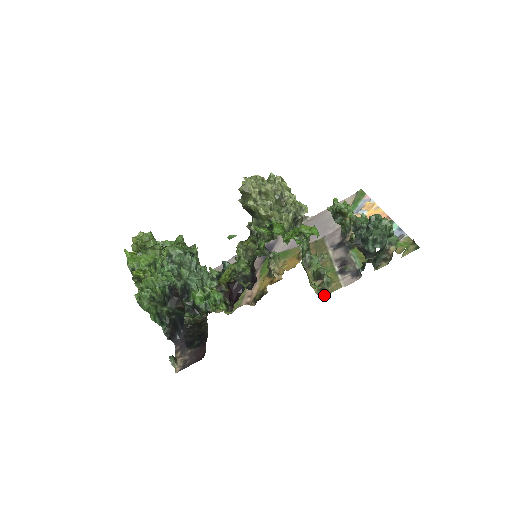
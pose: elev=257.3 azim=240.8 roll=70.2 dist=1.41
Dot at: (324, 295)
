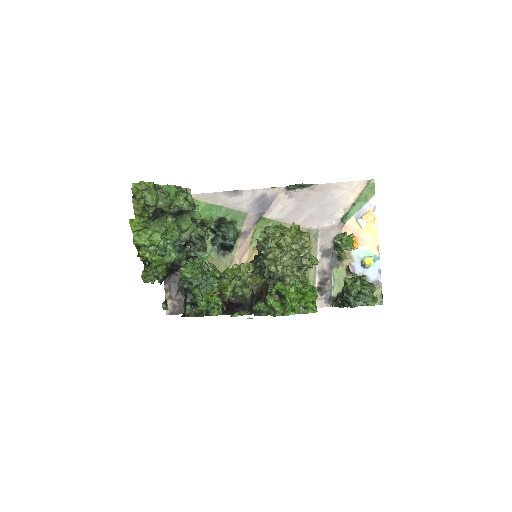
Dot at: occluded
